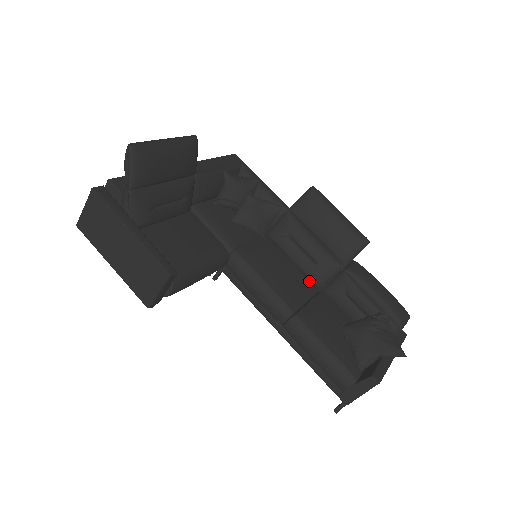
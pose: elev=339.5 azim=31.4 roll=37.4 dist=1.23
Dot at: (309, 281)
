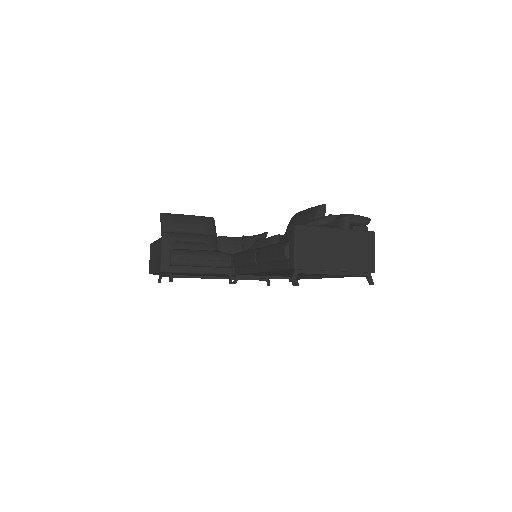
Dot at: occluded
